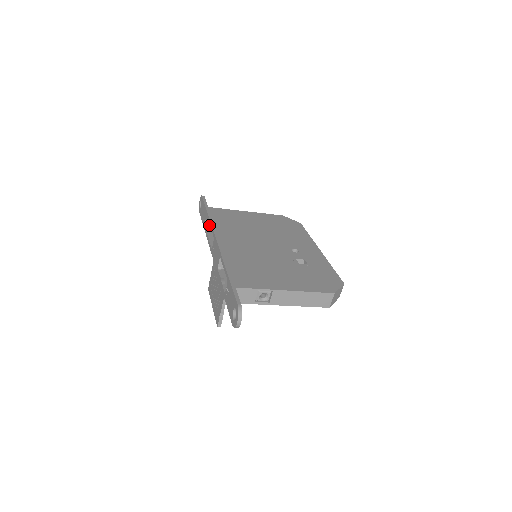
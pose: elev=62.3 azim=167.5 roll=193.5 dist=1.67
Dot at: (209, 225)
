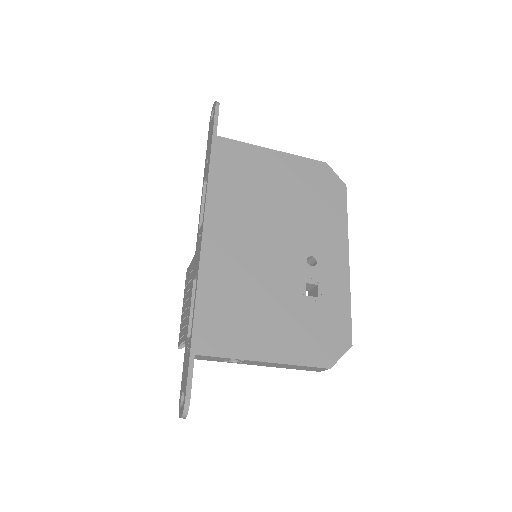
Dot at: occluded
